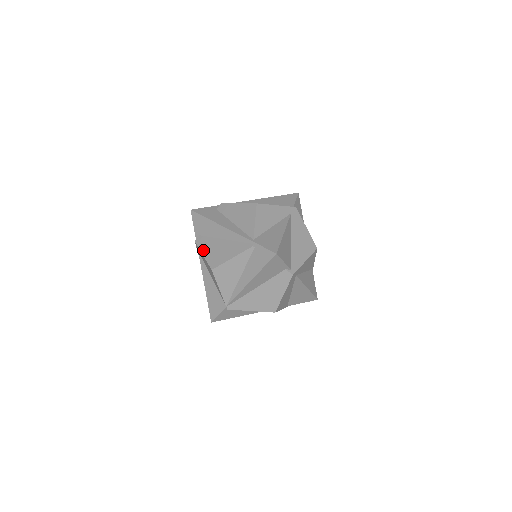
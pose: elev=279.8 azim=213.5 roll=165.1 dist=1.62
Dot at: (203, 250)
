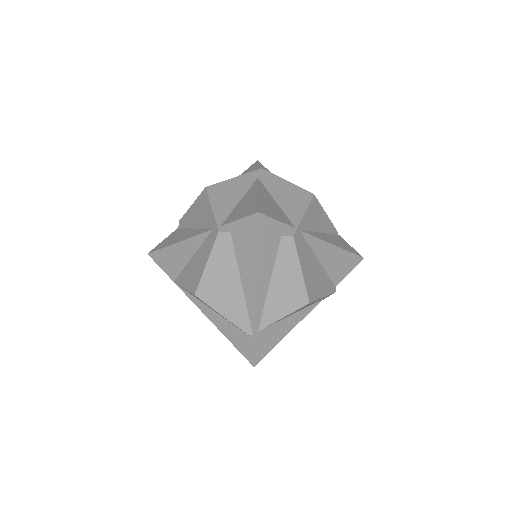
Dot at: (213, 260)
